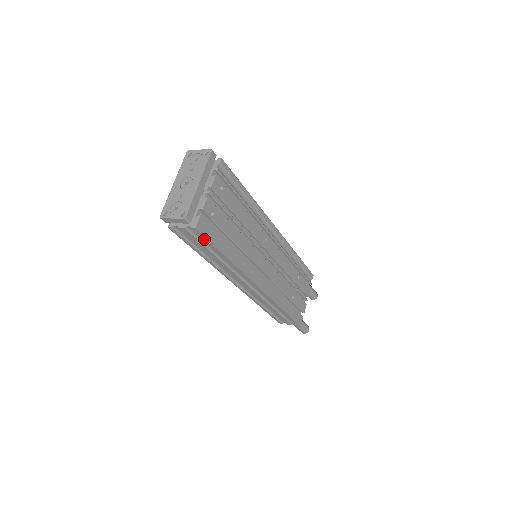
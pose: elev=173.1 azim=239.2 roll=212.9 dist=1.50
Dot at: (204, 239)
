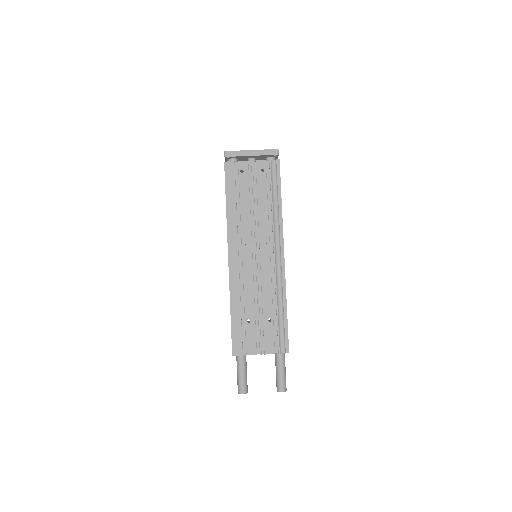
Dot at: (225, 177)
